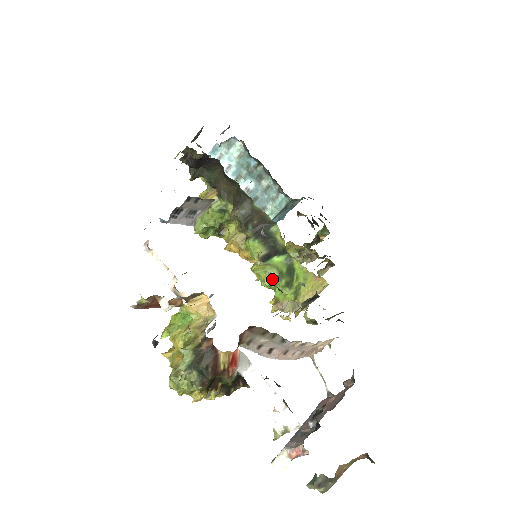
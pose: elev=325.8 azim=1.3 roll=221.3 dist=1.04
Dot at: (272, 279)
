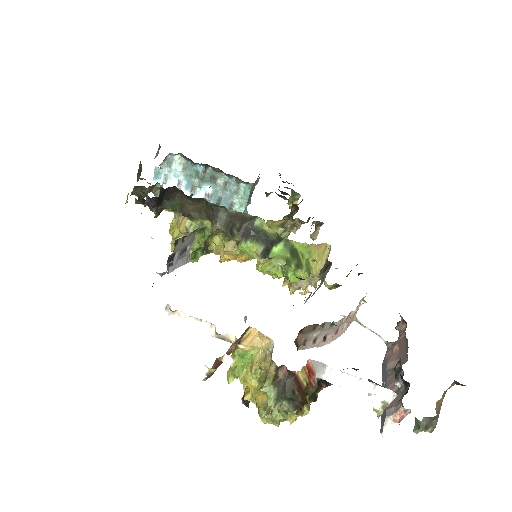
Dot at: (282, 269)
